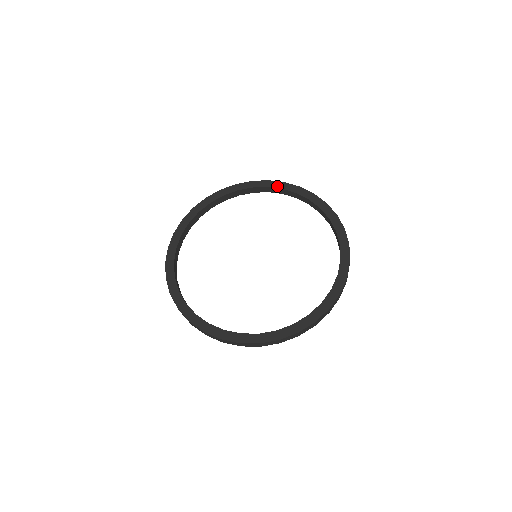
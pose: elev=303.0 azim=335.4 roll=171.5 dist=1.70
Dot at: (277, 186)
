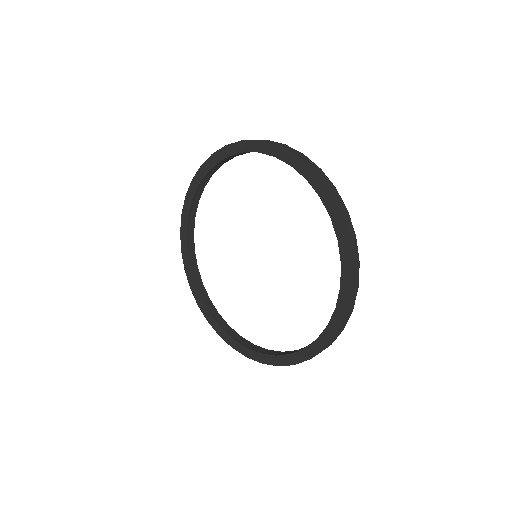
Dot at: (269, 152)
